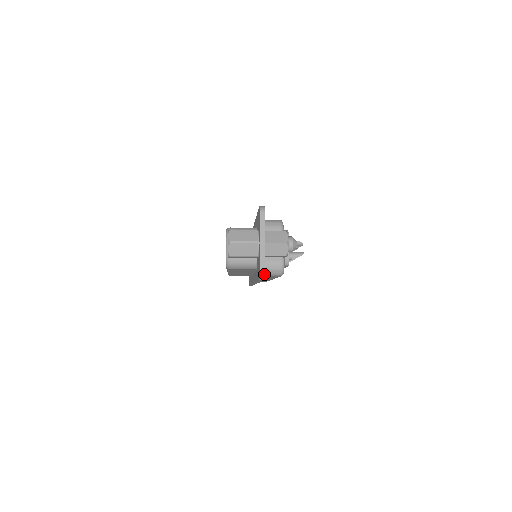
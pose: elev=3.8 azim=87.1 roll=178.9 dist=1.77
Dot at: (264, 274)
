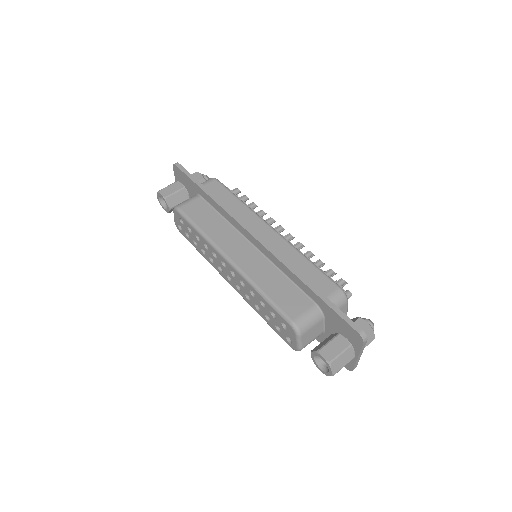
Dot at: occluded
